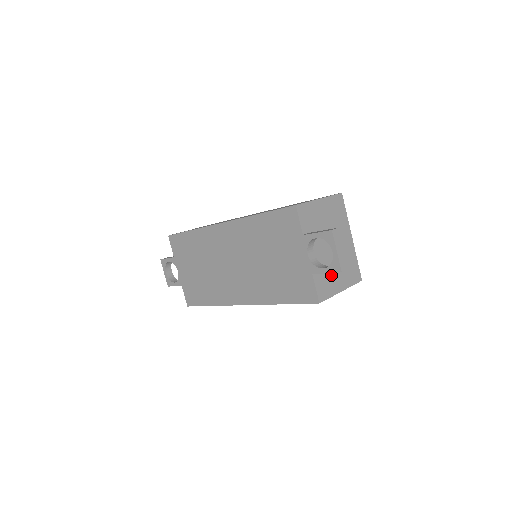
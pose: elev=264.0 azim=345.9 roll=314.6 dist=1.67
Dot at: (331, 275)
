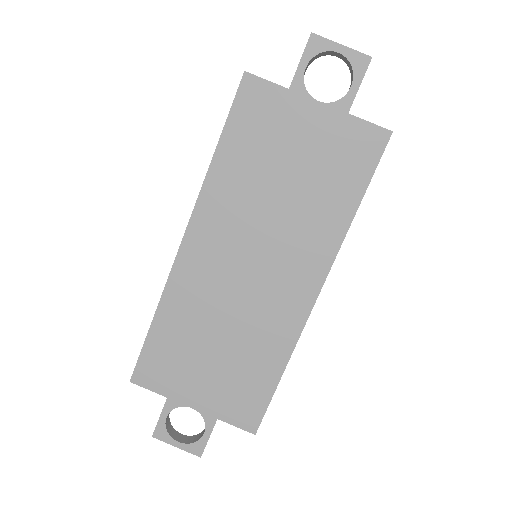
Dot at: occluded
